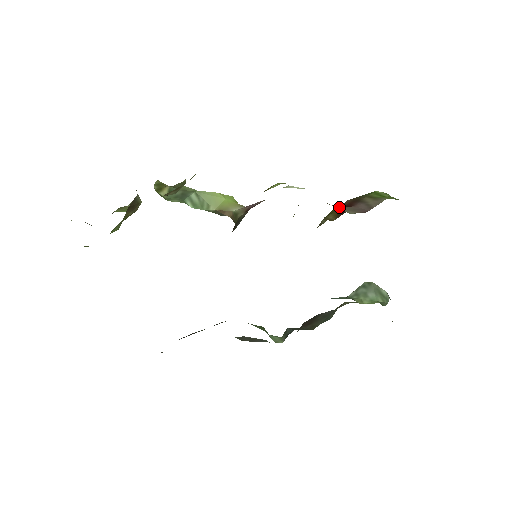
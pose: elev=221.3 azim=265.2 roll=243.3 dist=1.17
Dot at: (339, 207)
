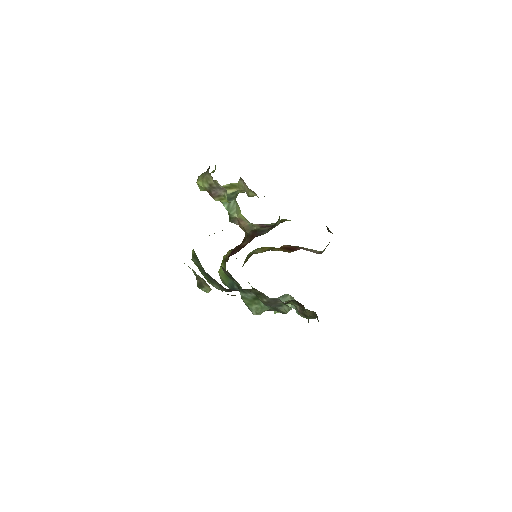
Dot at: (270, 247)
